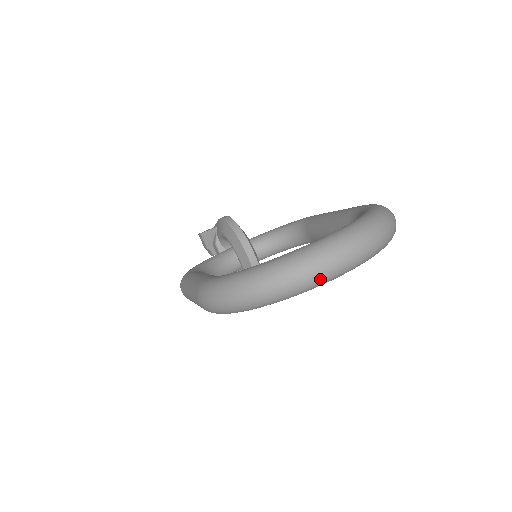
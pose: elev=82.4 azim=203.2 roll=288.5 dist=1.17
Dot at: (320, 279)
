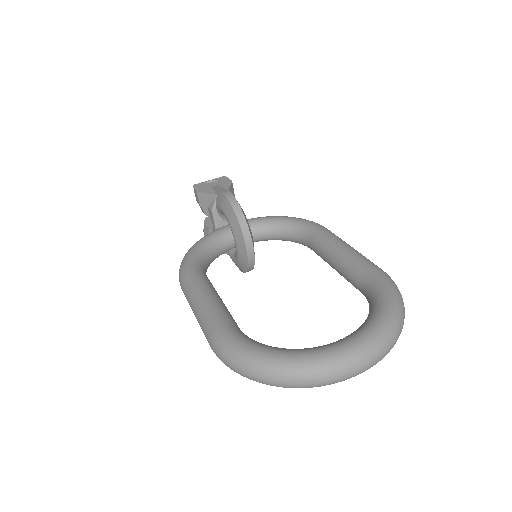
Dot at: occluded
